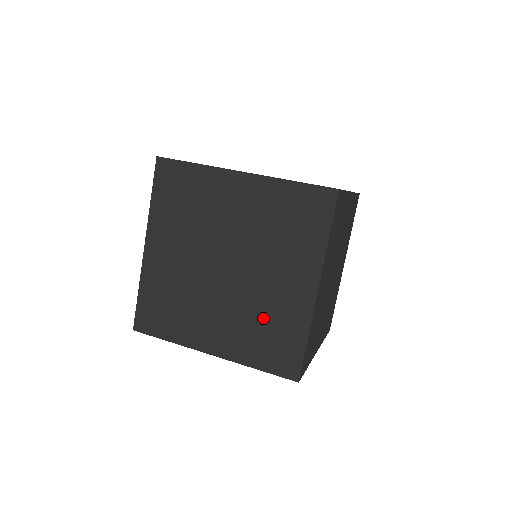
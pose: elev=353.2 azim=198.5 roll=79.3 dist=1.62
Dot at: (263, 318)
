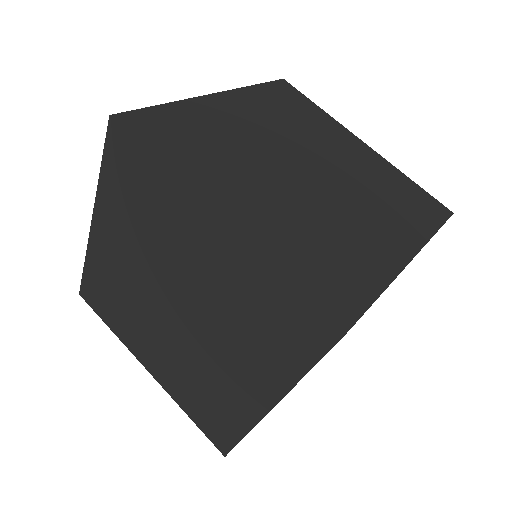
Dot at: (204, 384)
